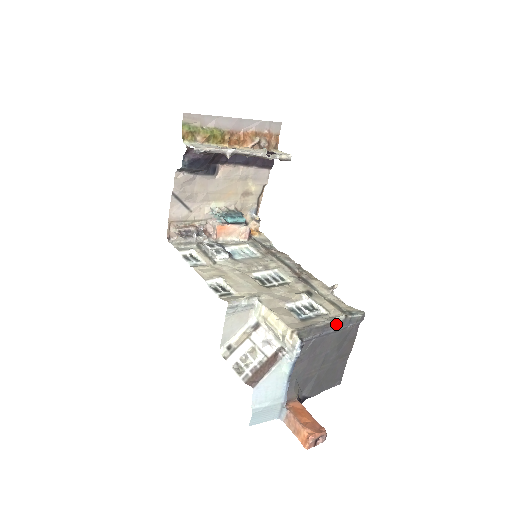
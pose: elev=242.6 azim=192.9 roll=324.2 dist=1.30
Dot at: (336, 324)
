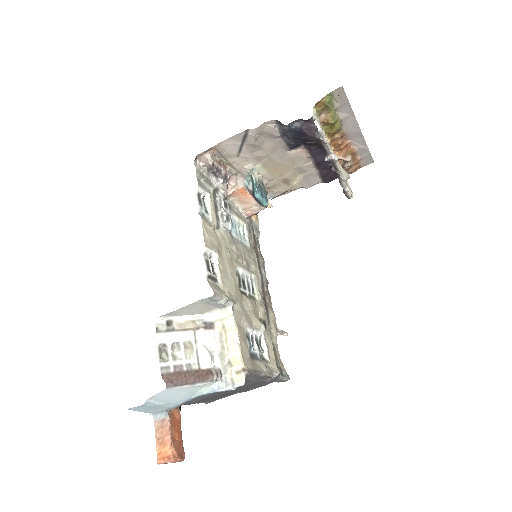
Dot at: (269, 378)
